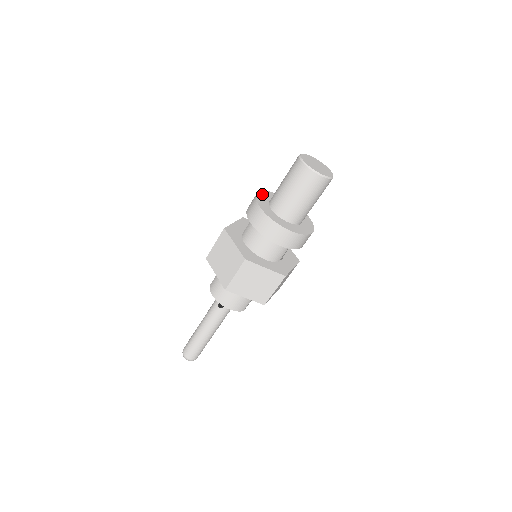
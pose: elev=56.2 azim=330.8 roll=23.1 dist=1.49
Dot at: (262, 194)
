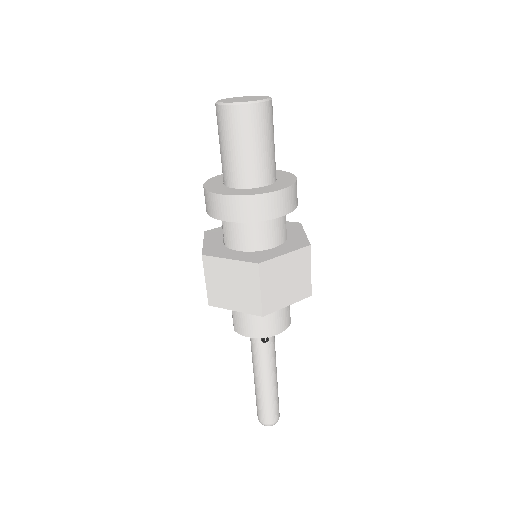
Dot at: (209, 184)
